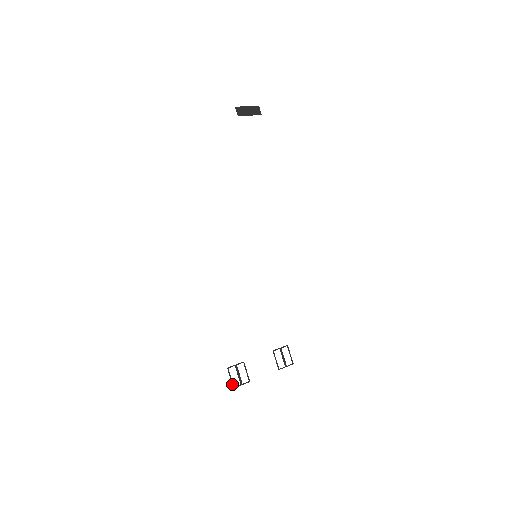
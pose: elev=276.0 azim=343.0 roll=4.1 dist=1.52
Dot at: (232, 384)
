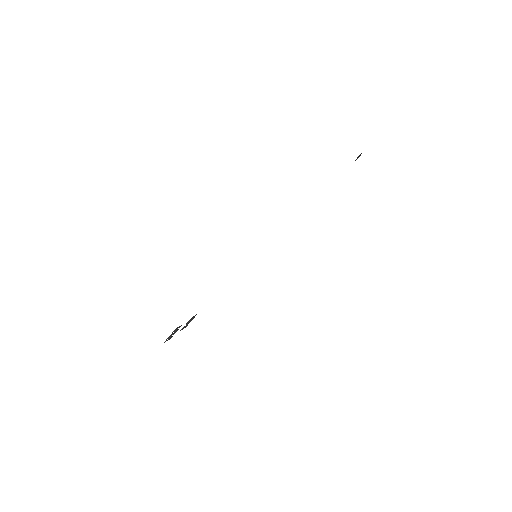
Dot at: (166, 340)
